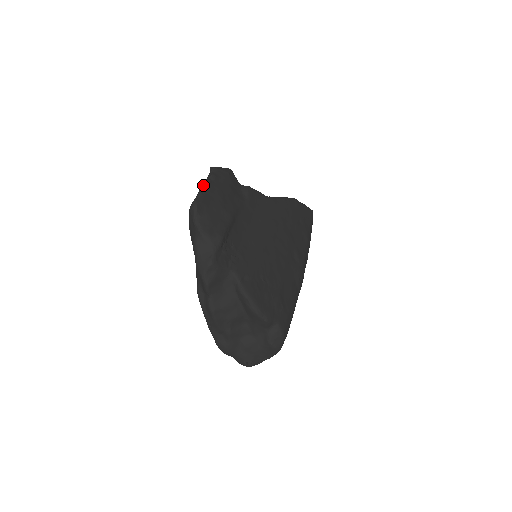
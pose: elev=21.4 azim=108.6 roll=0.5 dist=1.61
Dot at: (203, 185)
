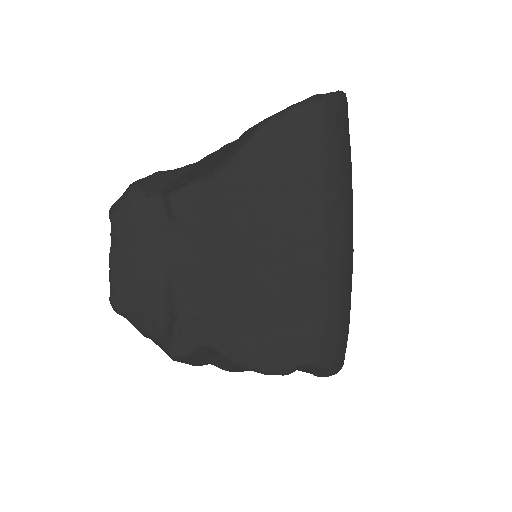
Dot at: occluded
